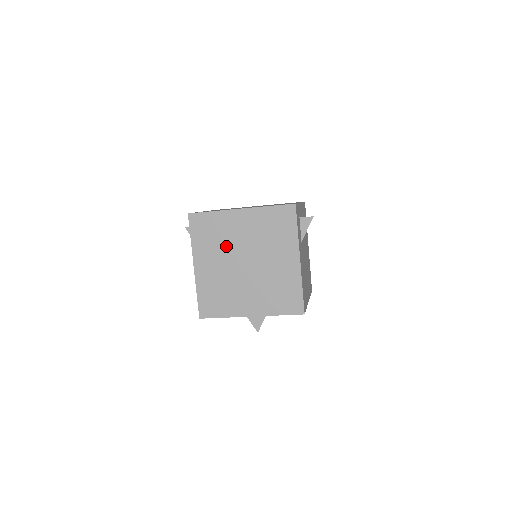
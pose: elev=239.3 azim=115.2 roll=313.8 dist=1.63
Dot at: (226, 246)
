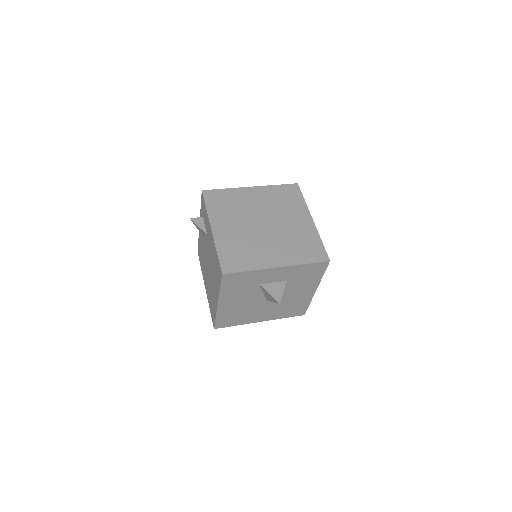
Dot at: (242, 212)
